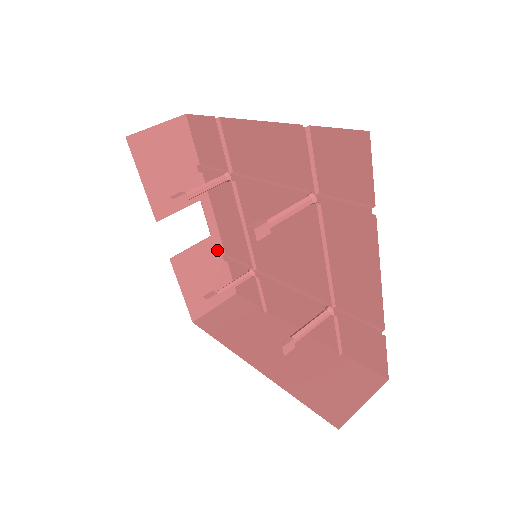
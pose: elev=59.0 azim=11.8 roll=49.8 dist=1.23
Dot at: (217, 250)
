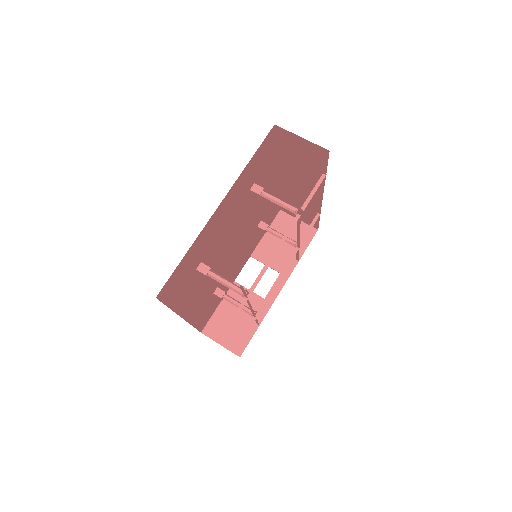
Dot at: (260, 312)
